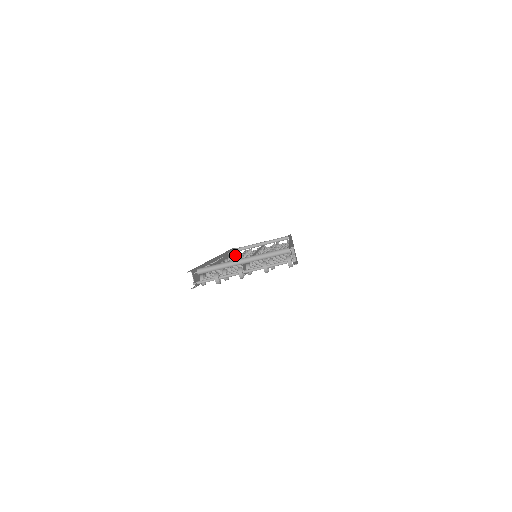
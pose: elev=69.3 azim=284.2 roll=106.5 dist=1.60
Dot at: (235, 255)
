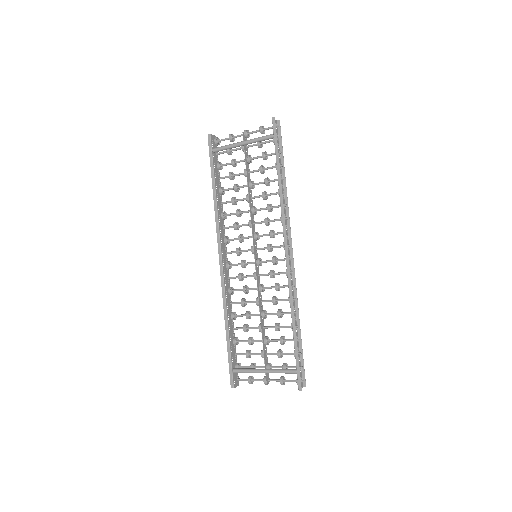
Dot at: (219, 169)
